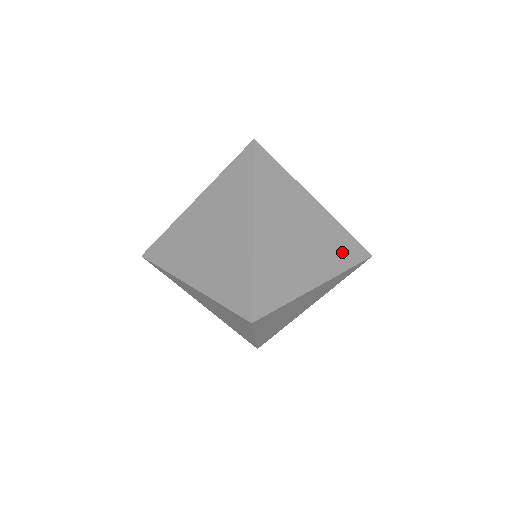
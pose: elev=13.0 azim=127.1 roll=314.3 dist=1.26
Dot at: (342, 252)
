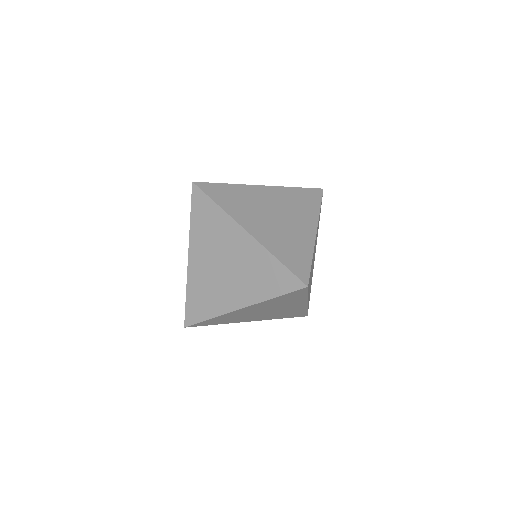
Dot at: (307, 202)
